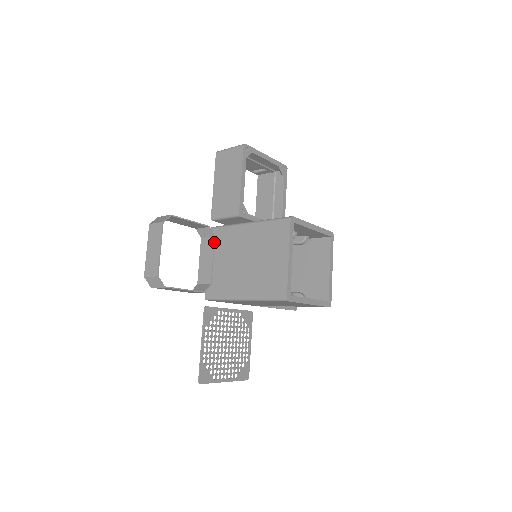
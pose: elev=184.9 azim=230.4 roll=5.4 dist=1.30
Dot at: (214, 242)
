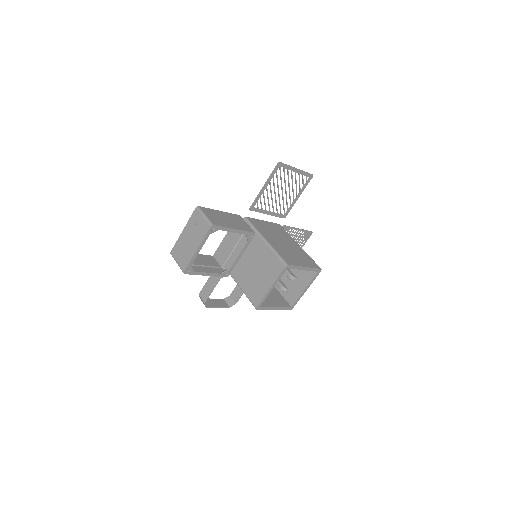
Dot at: occluded
